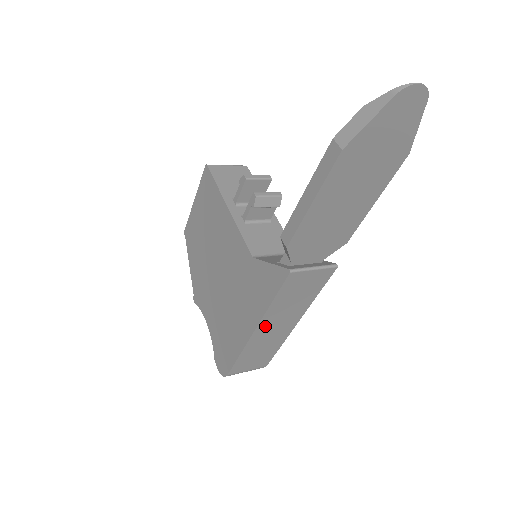
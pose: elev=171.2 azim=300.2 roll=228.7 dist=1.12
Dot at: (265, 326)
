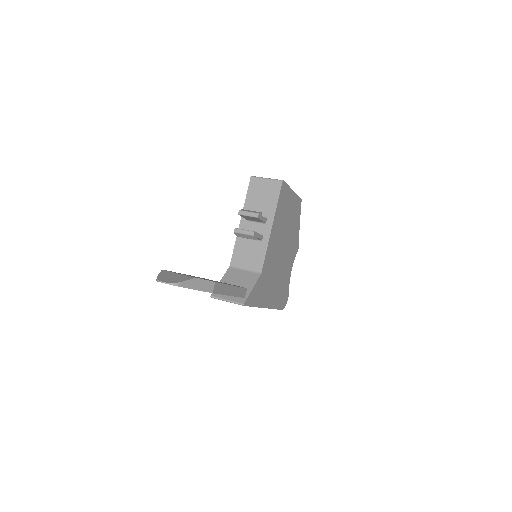
Dot at: occluded
